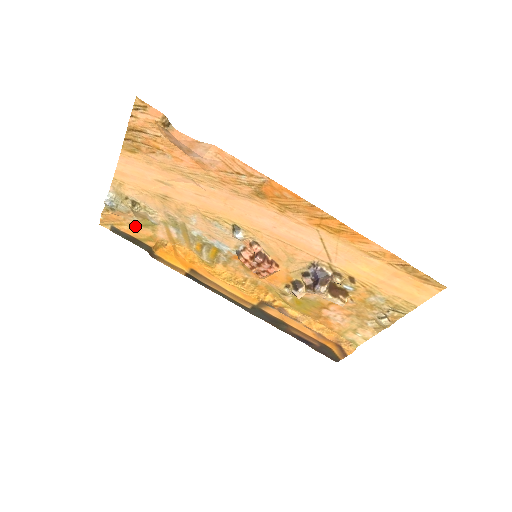
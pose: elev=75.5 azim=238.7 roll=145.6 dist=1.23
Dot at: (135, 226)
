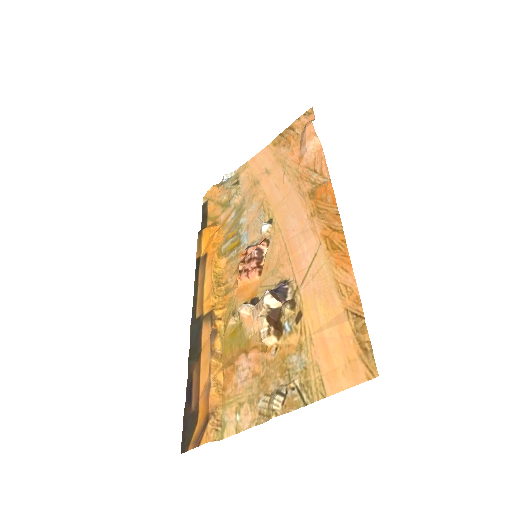
Dot at: (218, 205)
